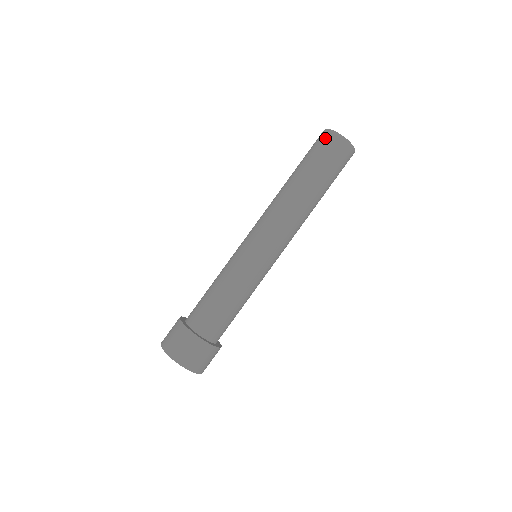
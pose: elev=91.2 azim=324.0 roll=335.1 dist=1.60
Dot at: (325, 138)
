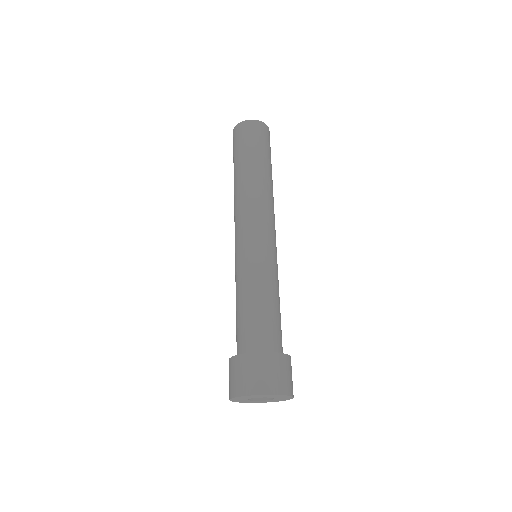
Dot at: (246, 128)
